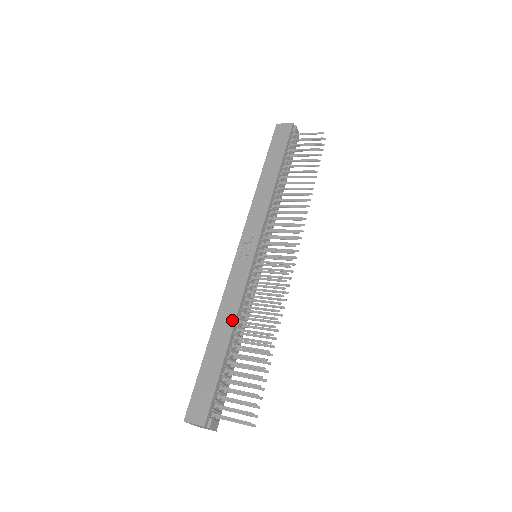
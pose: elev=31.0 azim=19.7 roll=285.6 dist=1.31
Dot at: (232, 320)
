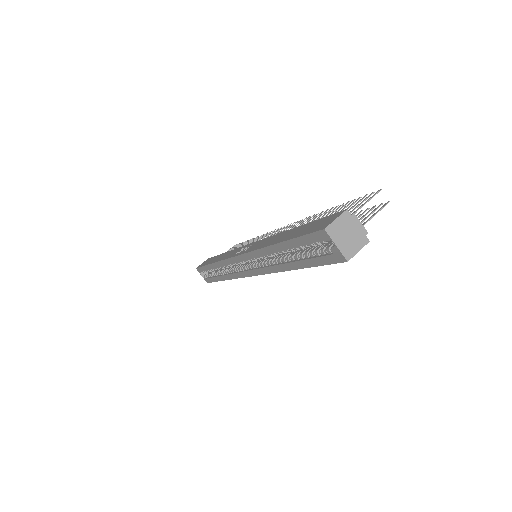
Dot at: (280, 234)
